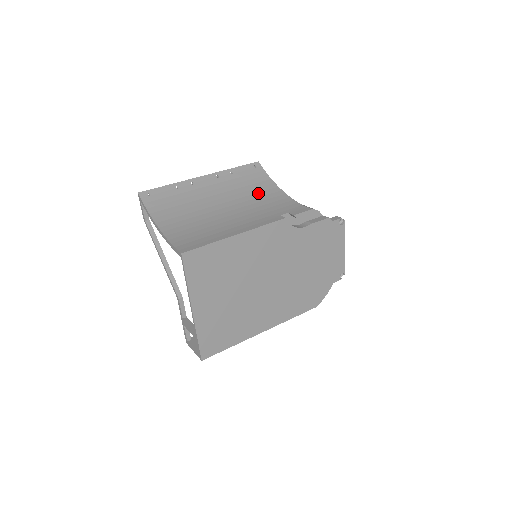
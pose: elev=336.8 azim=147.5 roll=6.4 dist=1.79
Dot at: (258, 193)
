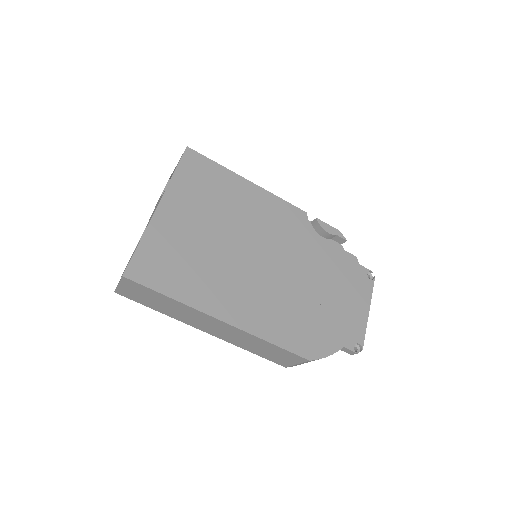
Dot at: occluded
